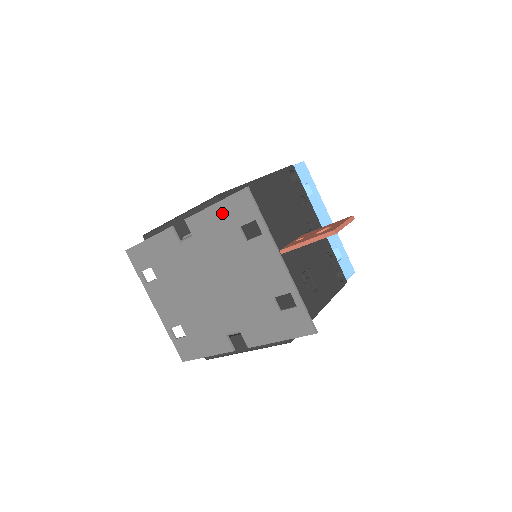
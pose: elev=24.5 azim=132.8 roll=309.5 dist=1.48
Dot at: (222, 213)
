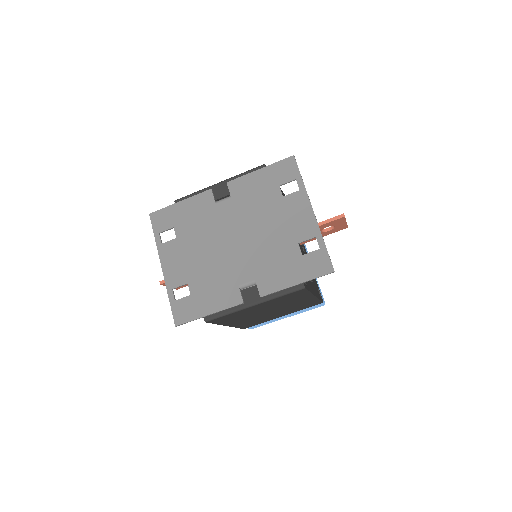
Dot at: (266, 175)
